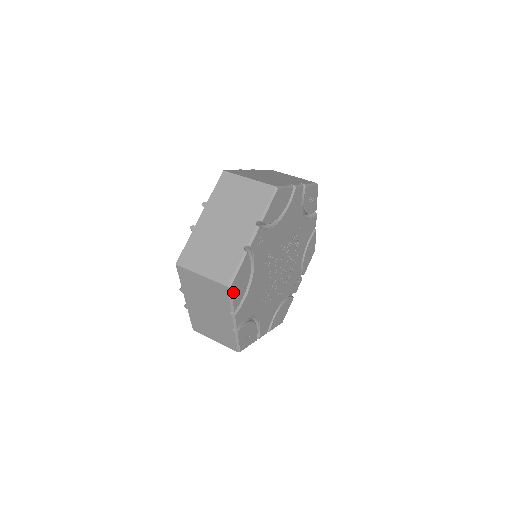
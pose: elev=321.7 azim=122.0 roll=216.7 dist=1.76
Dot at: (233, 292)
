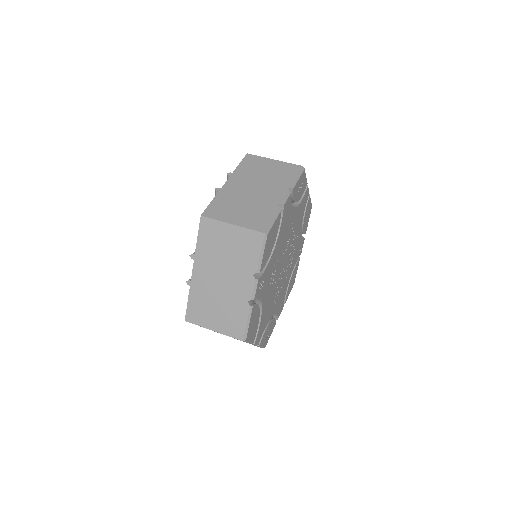
Dot at: (249, 338)
